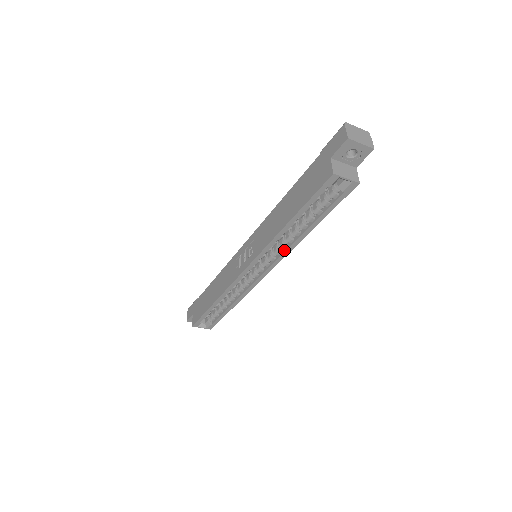
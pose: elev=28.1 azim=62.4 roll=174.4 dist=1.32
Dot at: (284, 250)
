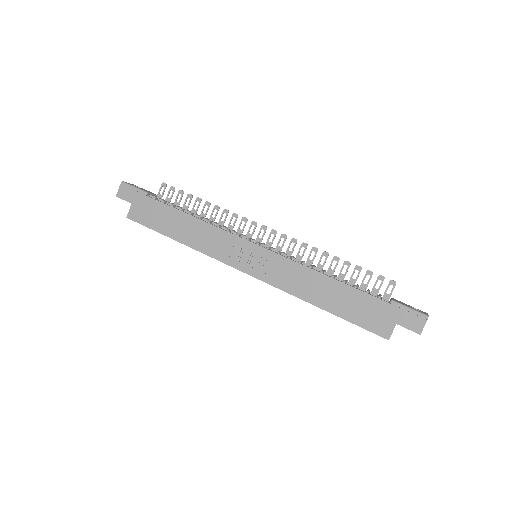
Dot at: occluded
